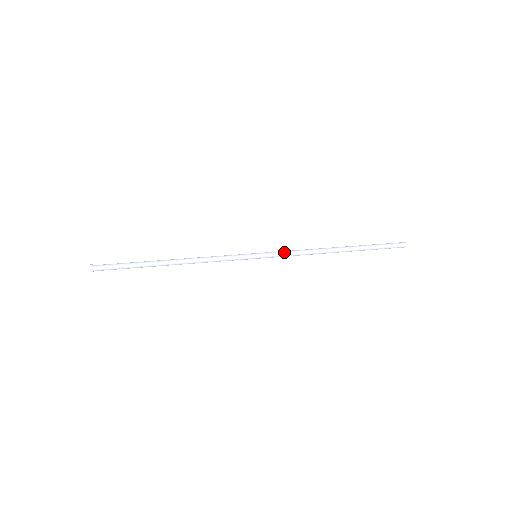
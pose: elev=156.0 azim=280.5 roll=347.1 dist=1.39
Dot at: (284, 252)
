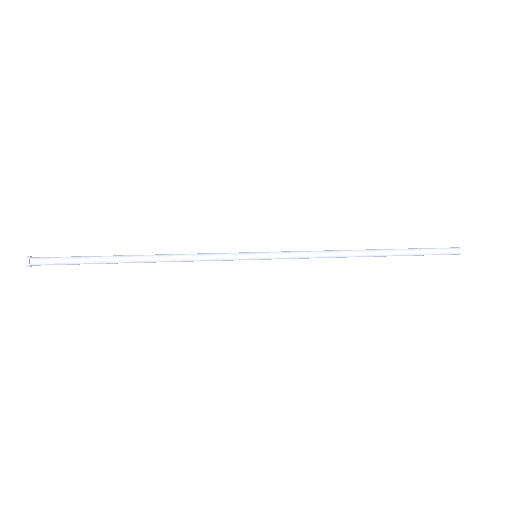
Dot at: (295, 253)
